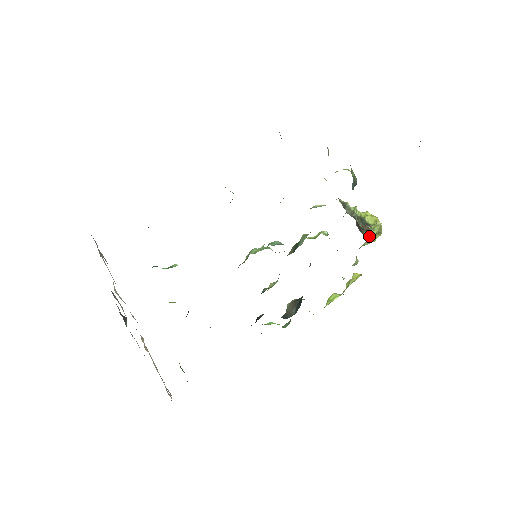
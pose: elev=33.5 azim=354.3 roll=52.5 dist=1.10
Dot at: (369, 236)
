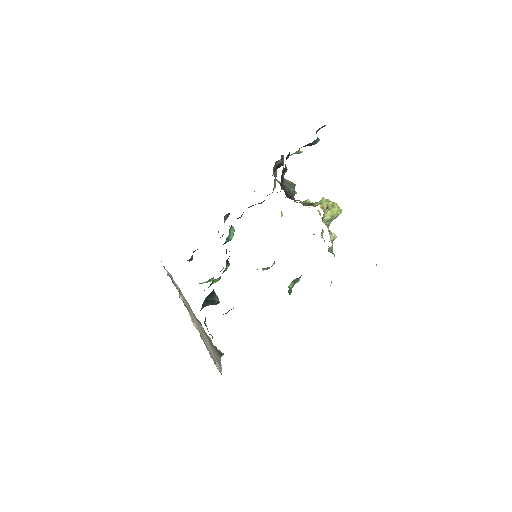
Dot at: (313, 206)
